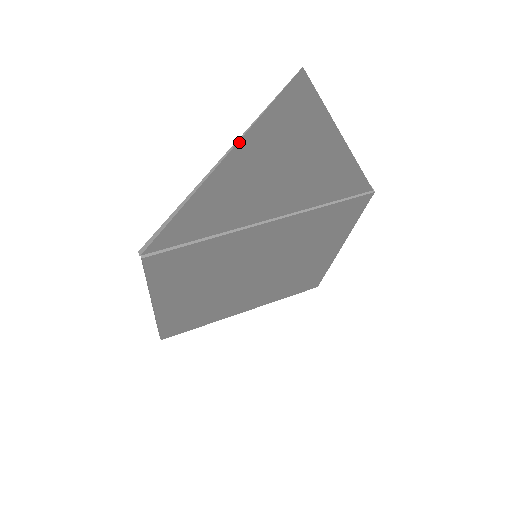
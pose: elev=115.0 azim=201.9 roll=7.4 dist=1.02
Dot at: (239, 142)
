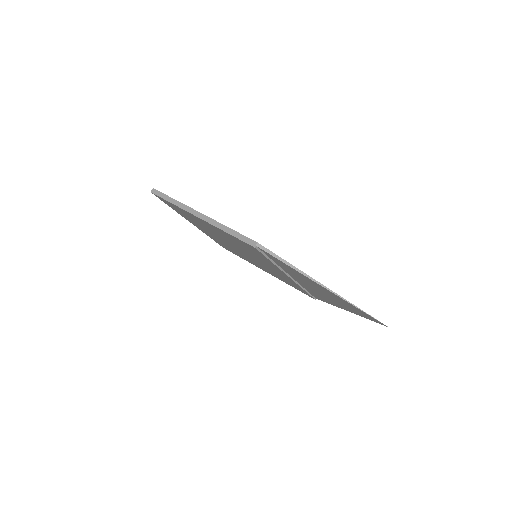
Dot at: (347, 301)
